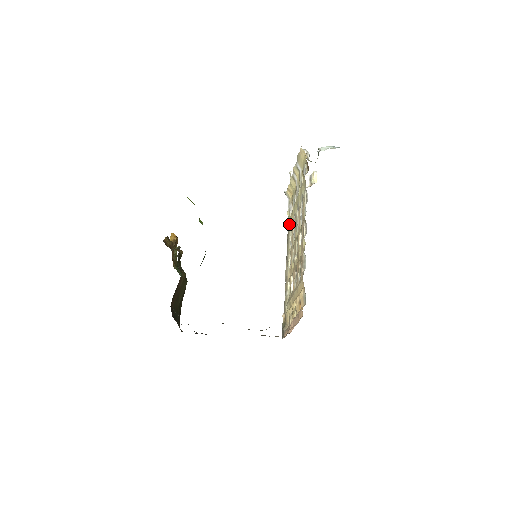
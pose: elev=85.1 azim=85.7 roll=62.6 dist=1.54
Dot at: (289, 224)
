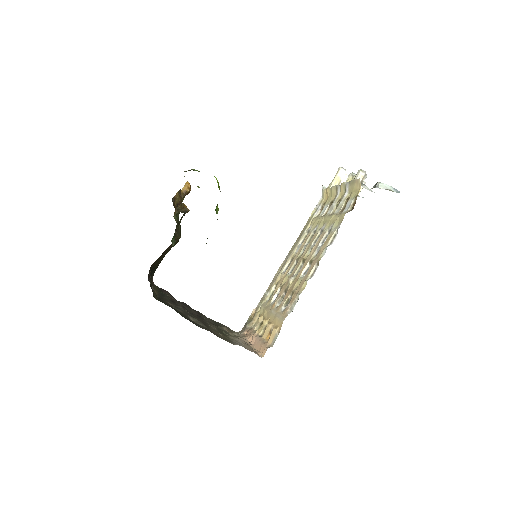
Dot at: (307, 225)
